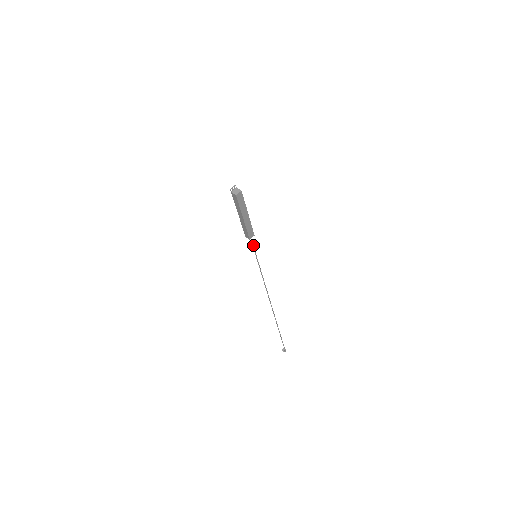
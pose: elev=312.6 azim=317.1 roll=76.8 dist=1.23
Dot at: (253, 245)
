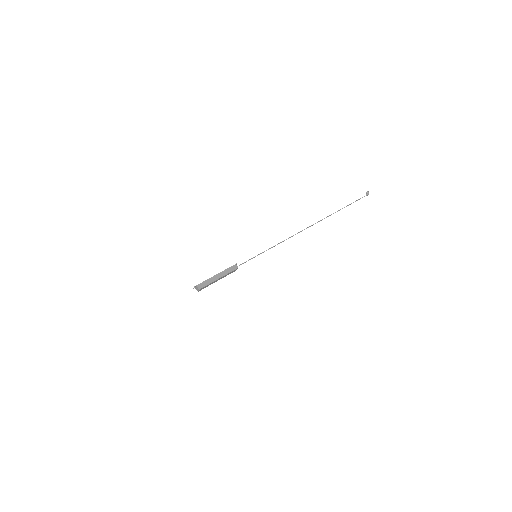
Dot at: (245, 262)
